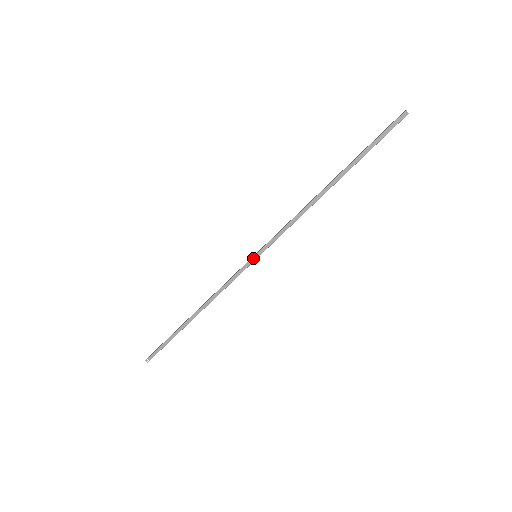
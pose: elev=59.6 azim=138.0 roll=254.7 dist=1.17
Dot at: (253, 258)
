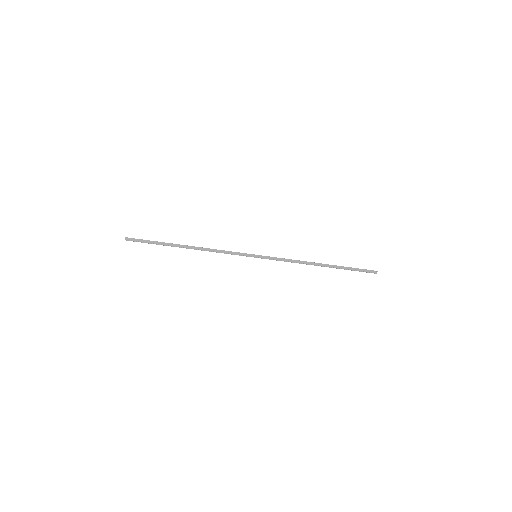
Dot at: (254, 255)
